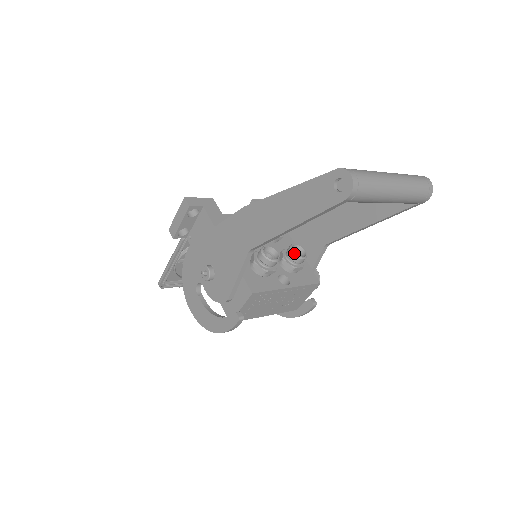
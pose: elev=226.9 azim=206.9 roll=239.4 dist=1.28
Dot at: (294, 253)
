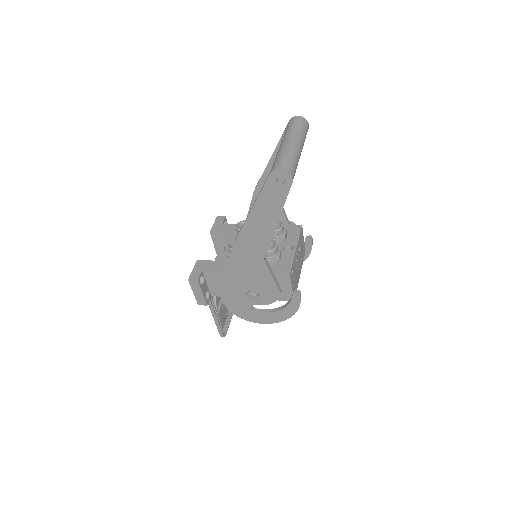
Dot at: (275, 230)
